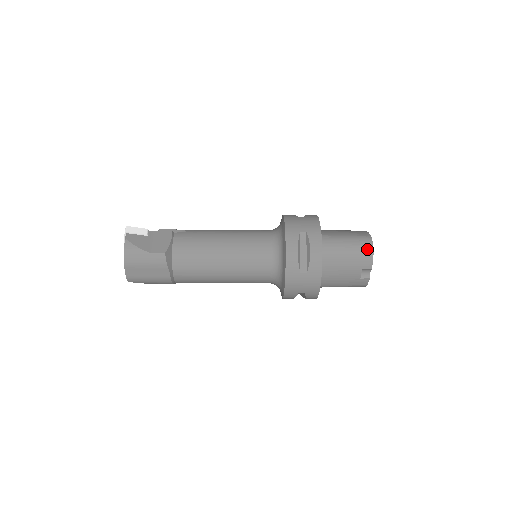
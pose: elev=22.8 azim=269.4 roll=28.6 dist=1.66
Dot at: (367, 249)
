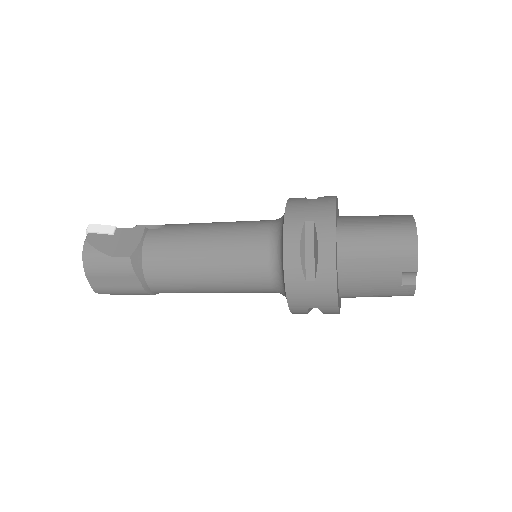
Dot at: (408, 242)
